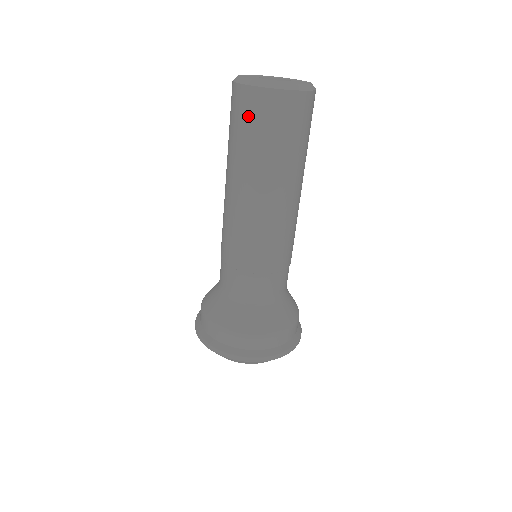
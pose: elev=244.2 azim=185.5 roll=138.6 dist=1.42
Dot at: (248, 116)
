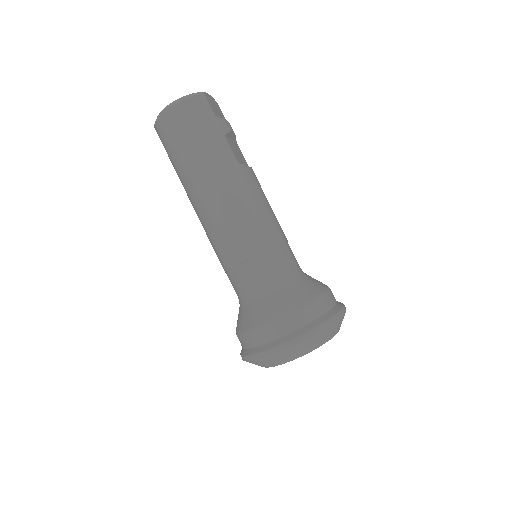
Dot at: occluded
